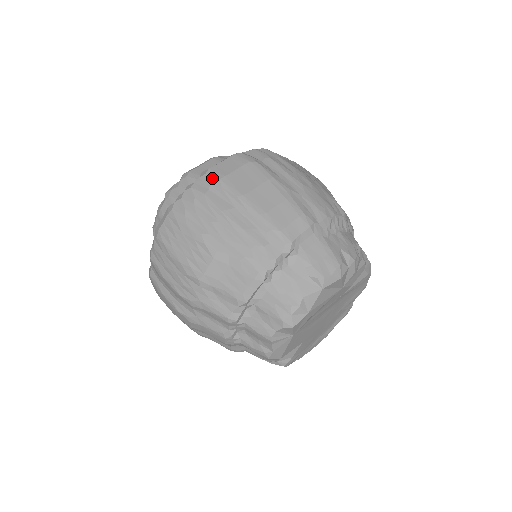
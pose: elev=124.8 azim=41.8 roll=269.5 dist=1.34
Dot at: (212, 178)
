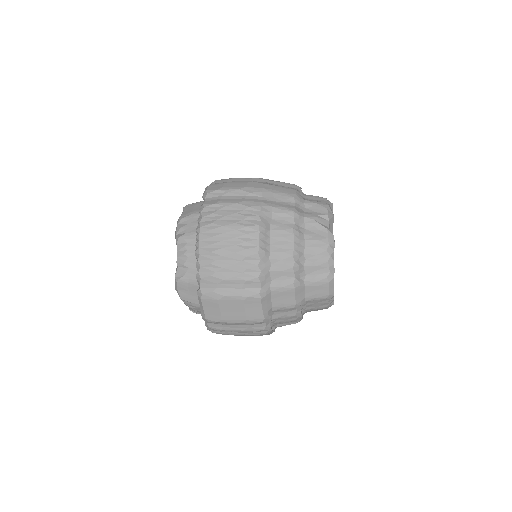
Dot at: occluded
